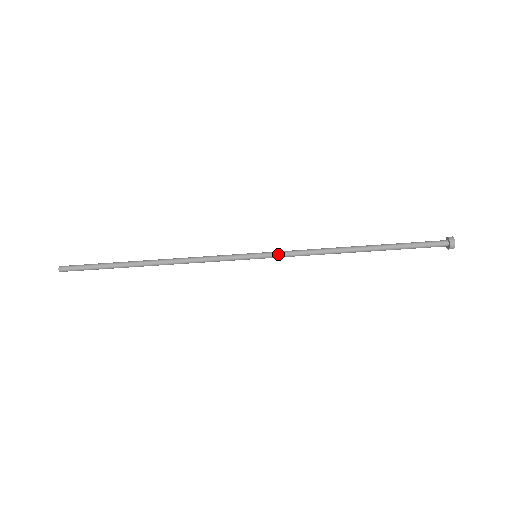
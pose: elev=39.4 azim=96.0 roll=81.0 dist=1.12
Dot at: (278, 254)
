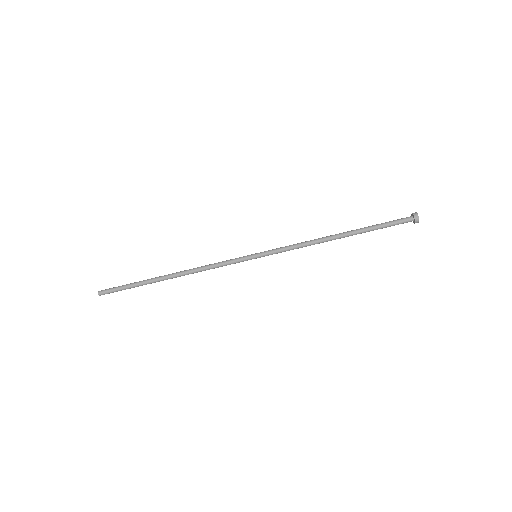
Dot at: (273, 249)
